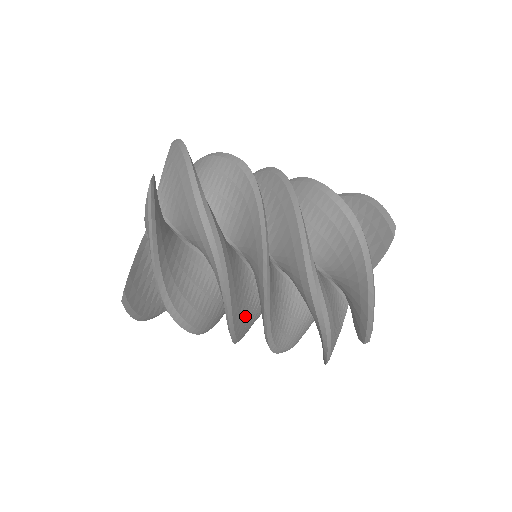
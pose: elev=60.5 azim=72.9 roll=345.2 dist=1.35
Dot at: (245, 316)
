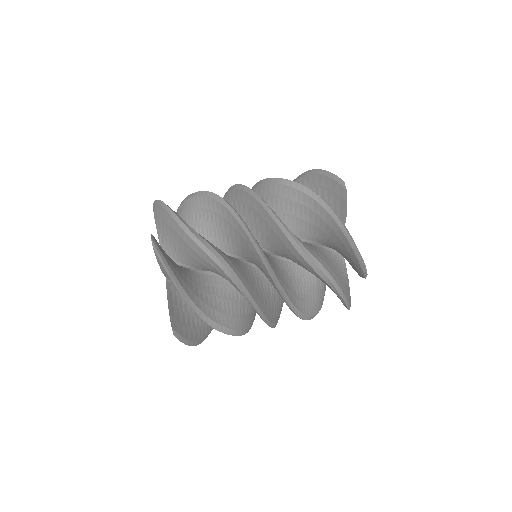
Dot at: (270, 304)
